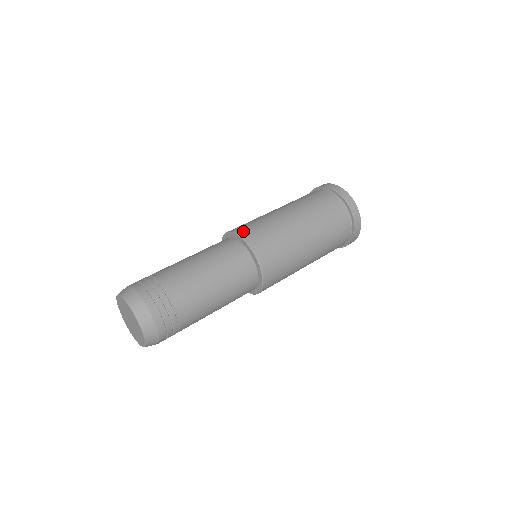
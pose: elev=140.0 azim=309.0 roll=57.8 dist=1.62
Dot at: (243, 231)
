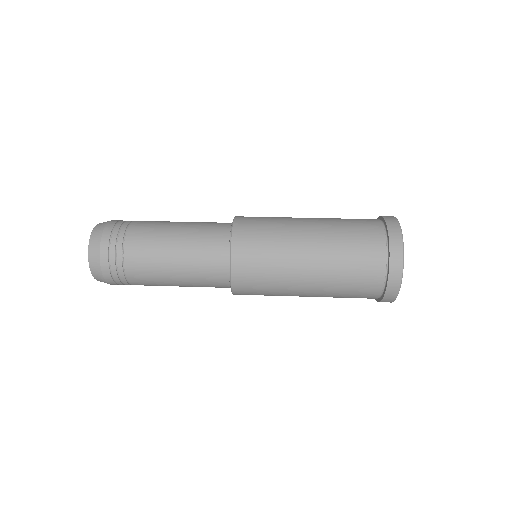
Dot at: (242, 217)
